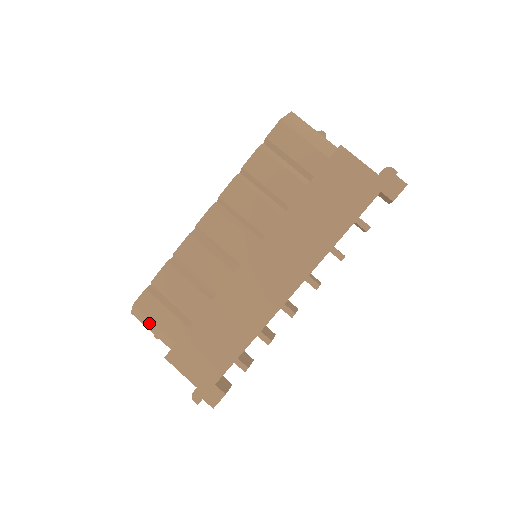
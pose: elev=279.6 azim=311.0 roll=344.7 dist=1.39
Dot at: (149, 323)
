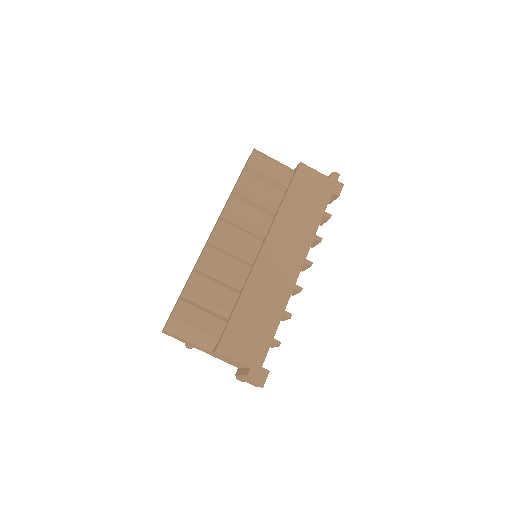
Dot at: (187, 330)
